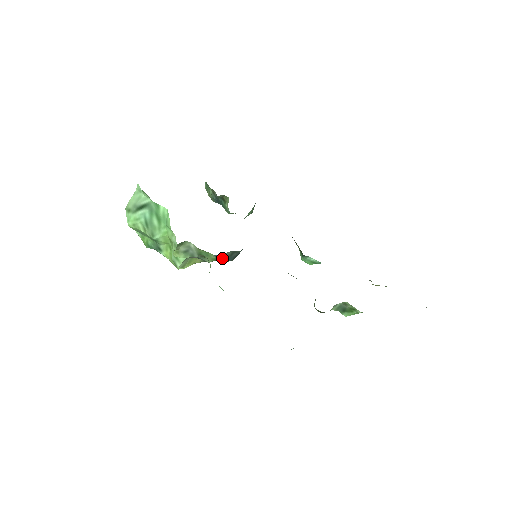
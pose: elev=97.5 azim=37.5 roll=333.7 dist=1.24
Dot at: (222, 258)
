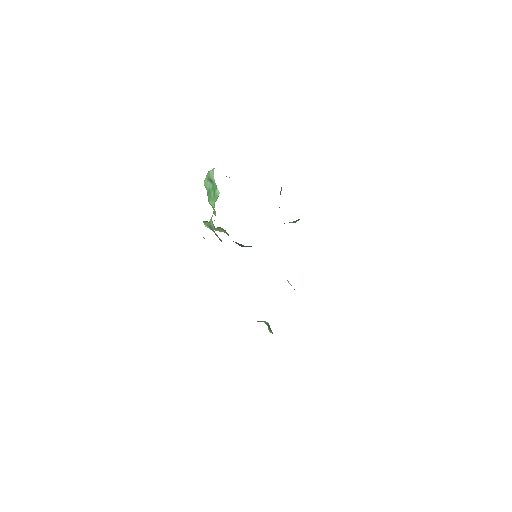
Dot at: occluded
